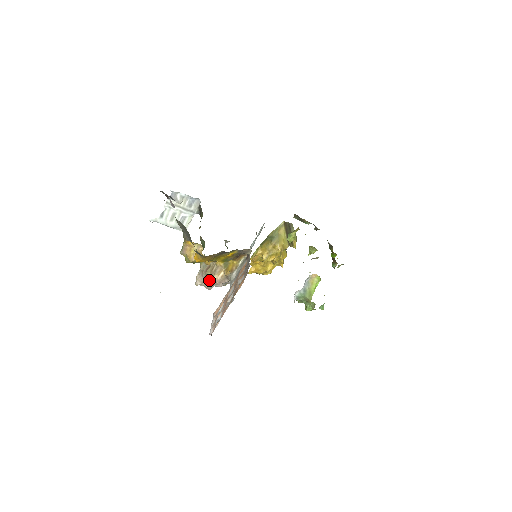
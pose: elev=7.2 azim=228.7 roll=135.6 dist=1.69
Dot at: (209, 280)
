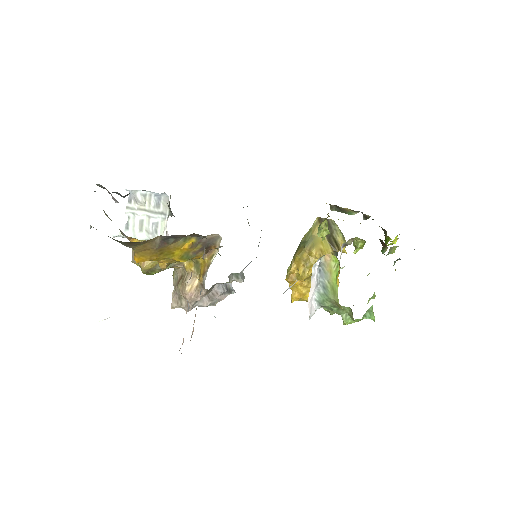
Dot at: (183, 296)
